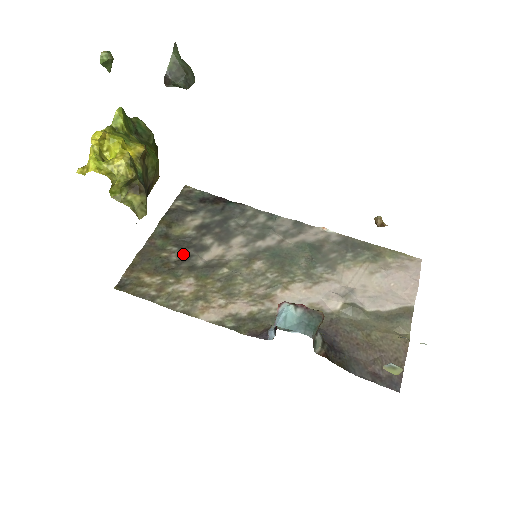
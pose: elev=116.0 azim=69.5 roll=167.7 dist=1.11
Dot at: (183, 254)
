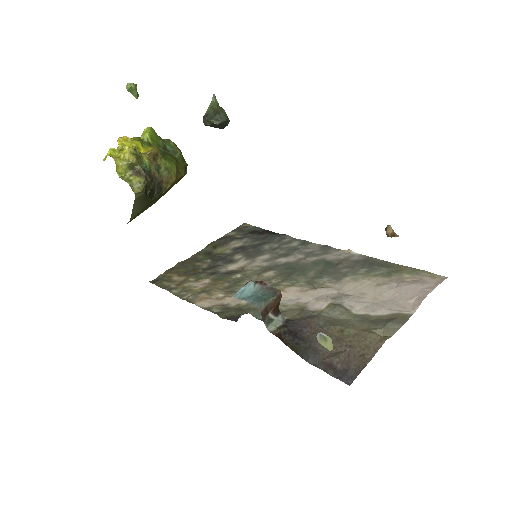
Dot at: (213, 264)
